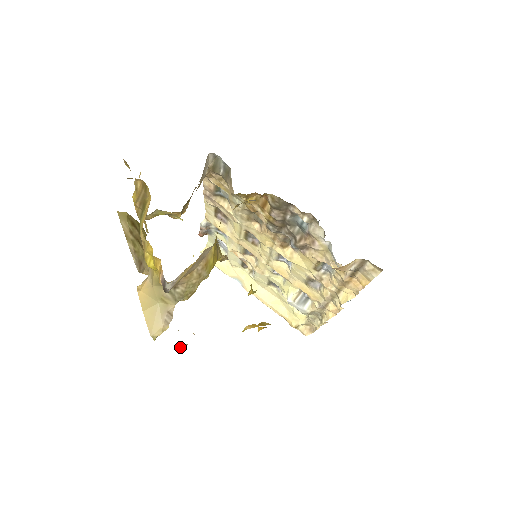
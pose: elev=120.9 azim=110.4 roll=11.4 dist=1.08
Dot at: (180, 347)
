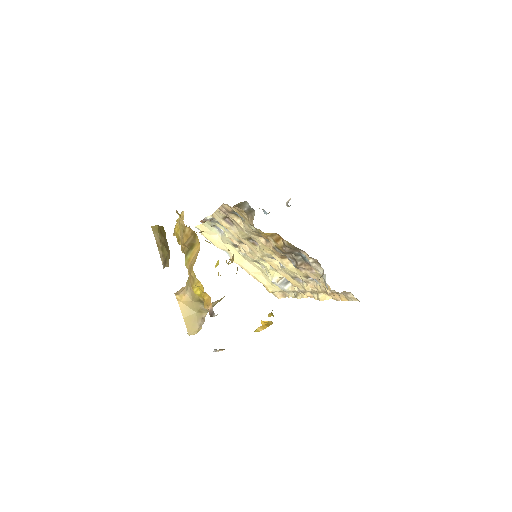
Dot at: (218, 351)
